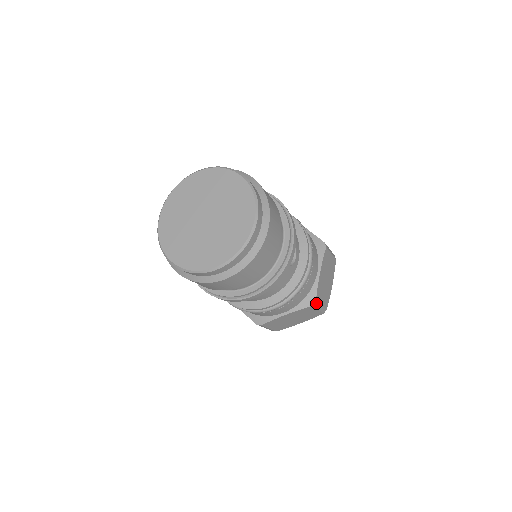
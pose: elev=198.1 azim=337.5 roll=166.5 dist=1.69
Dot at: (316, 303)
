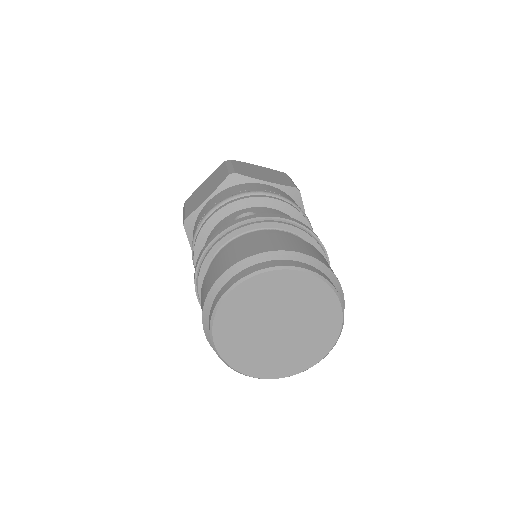
Dot at: occluded
